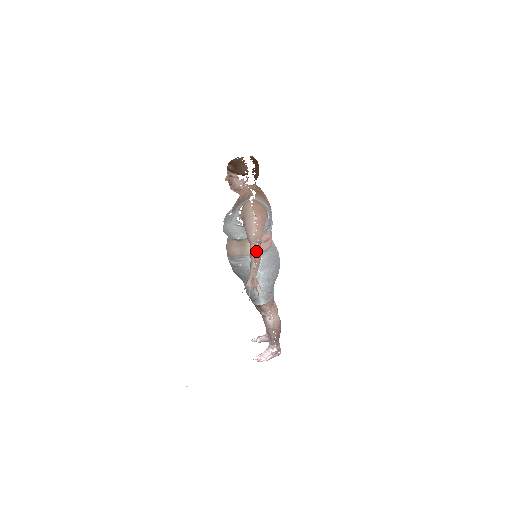
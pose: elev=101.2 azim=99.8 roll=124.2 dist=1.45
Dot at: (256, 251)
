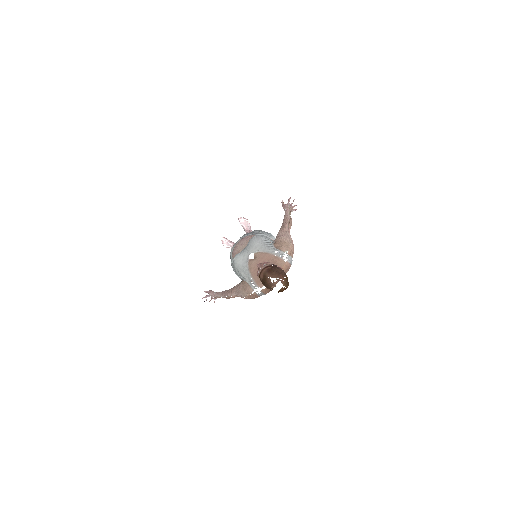
Dot at: (229, 298)
